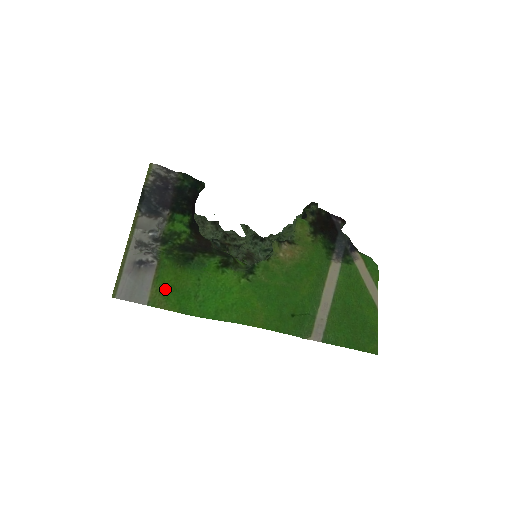
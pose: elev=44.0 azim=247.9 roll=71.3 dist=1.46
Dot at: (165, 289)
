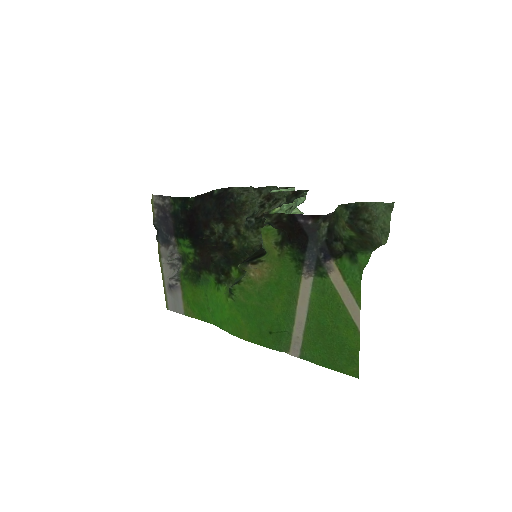
Dot at: (190, 303)
